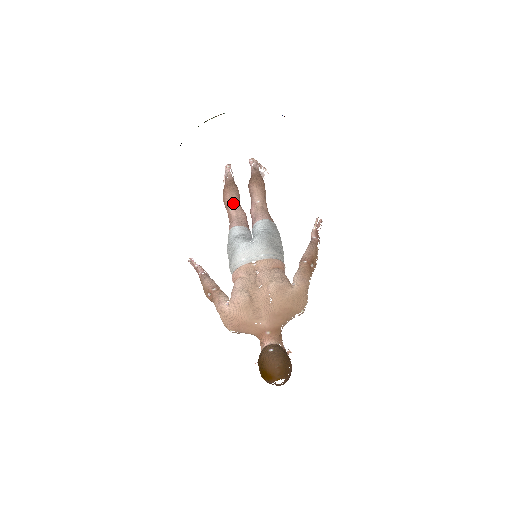
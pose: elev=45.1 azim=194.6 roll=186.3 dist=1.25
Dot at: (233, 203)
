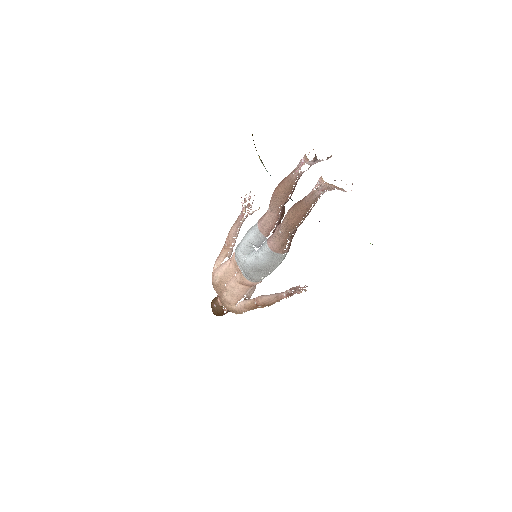
Dot at: (271, 207)
